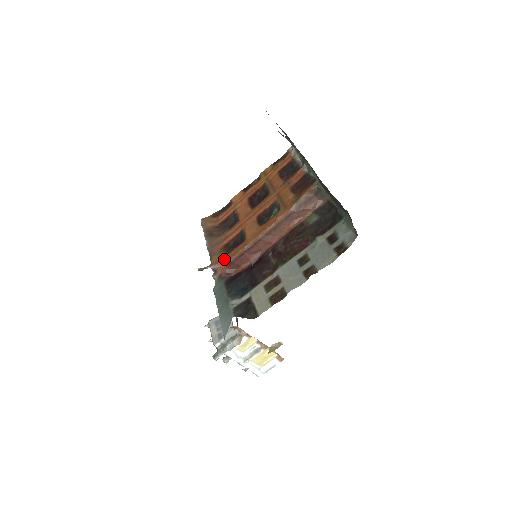
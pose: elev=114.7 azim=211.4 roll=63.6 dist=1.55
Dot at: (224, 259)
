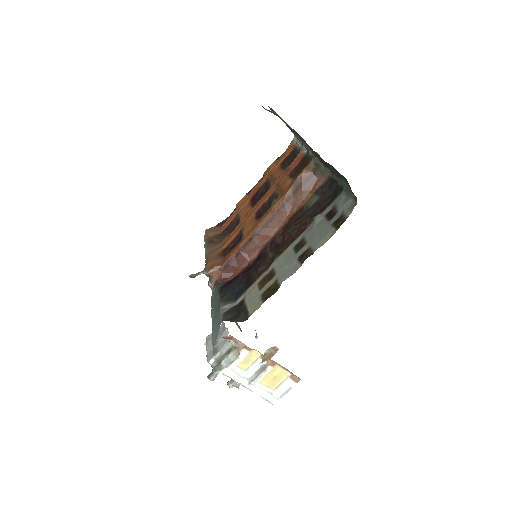
Dot at: (219, 263)
